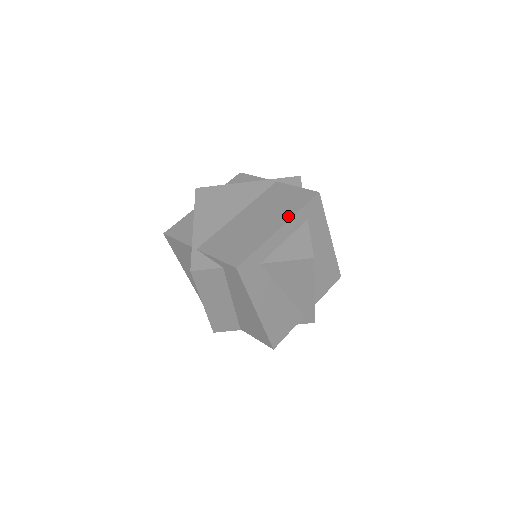
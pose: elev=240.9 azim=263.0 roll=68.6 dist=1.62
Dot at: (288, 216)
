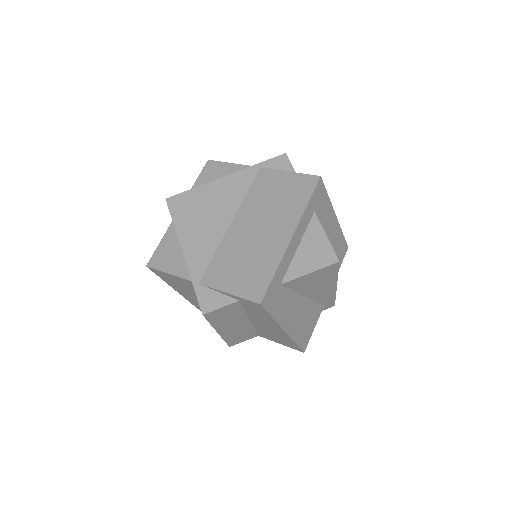
Dot at: (295, 218)
